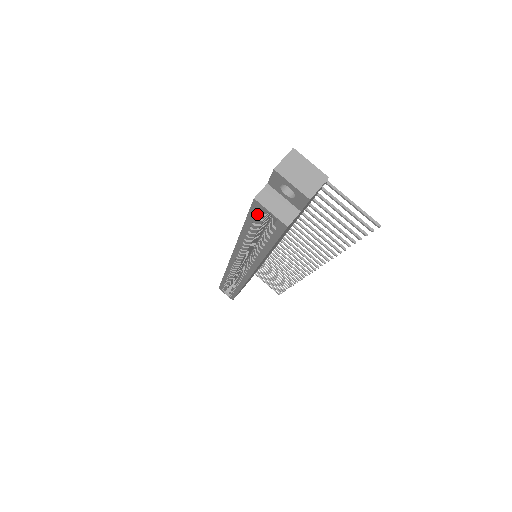
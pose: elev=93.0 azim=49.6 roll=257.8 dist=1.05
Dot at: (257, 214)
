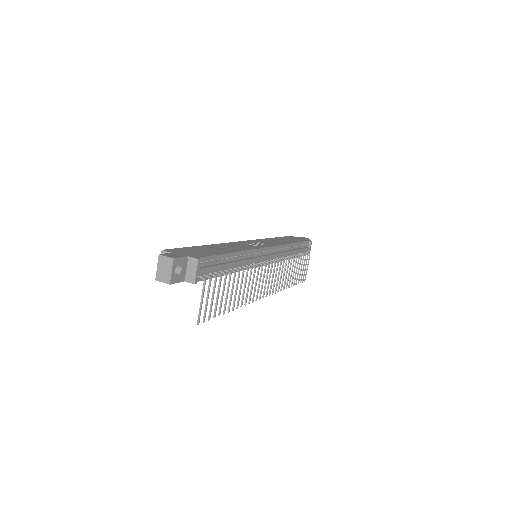
Dot at: occluded
